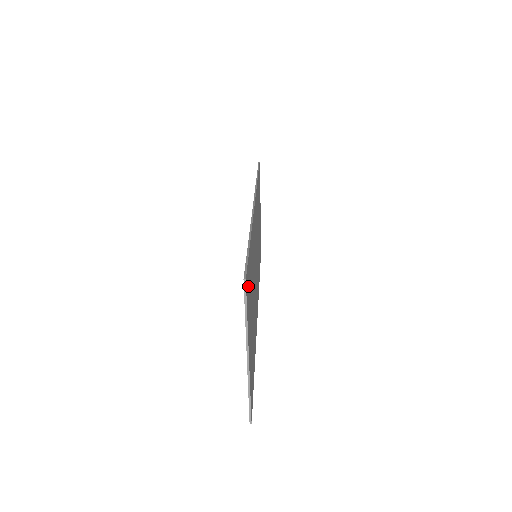
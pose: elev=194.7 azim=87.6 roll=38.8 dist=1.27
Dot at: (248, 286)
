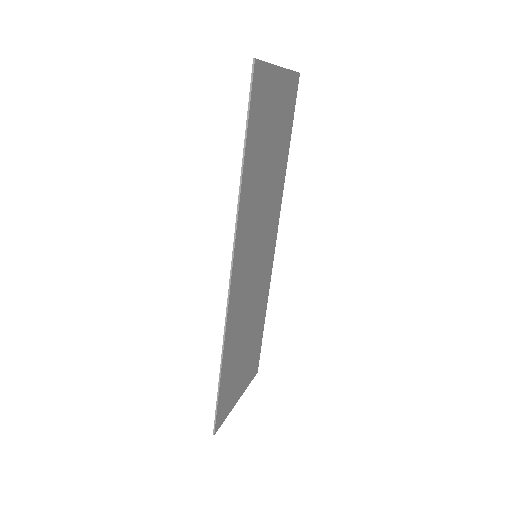
Dot at: (223, 406)
